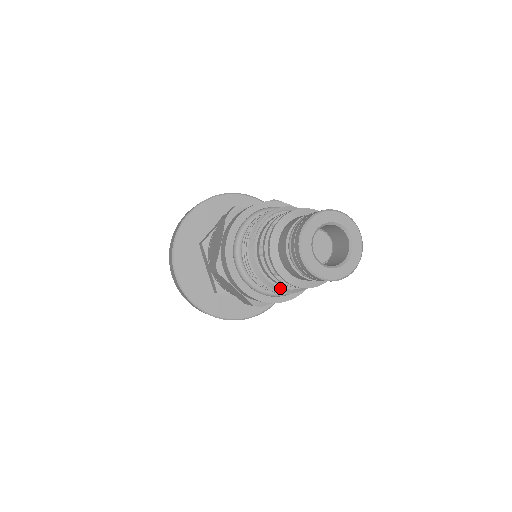
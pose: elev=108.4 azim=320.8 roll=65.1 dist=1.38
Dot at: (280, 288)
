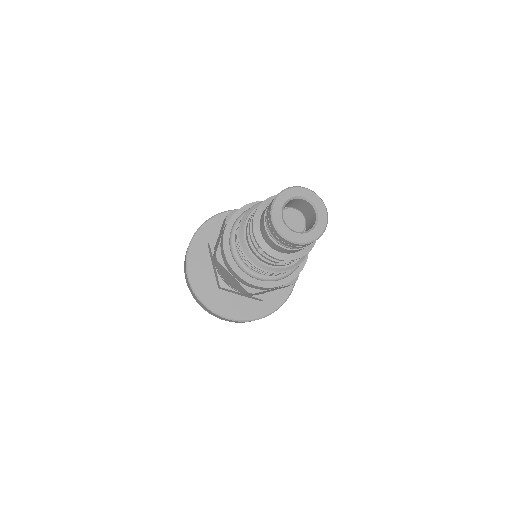
Dot at: (265, 266)
